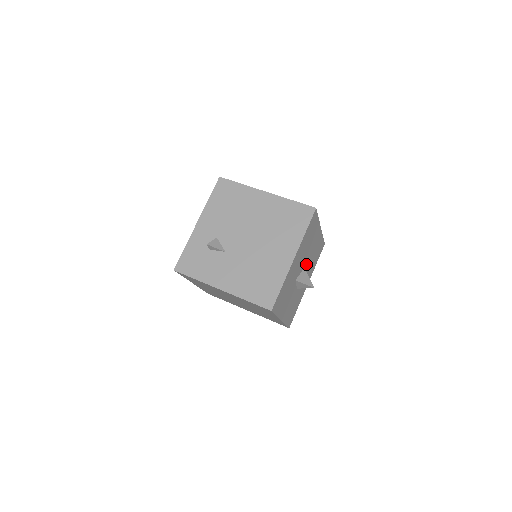
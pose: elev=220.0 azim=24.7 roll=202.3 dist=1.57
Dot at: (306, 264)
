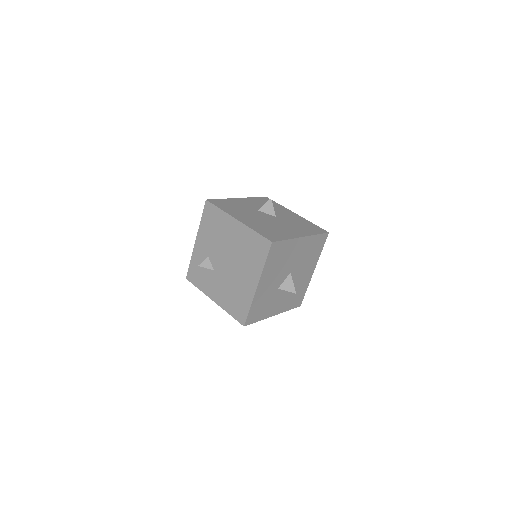
Dot at: (293, 268)
